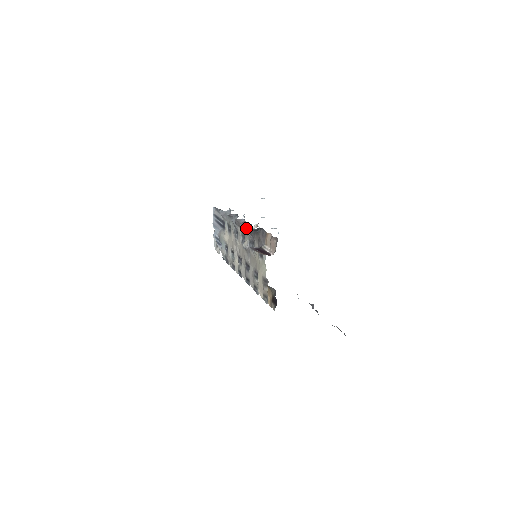
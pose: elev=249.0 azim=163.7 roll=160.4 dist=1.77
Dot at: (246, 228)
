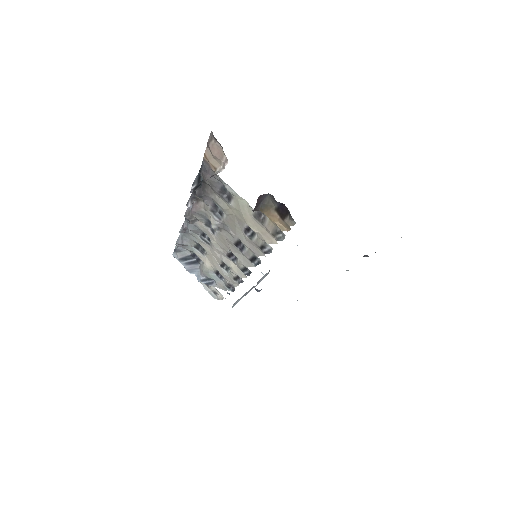
Dot at: (198, 206)
